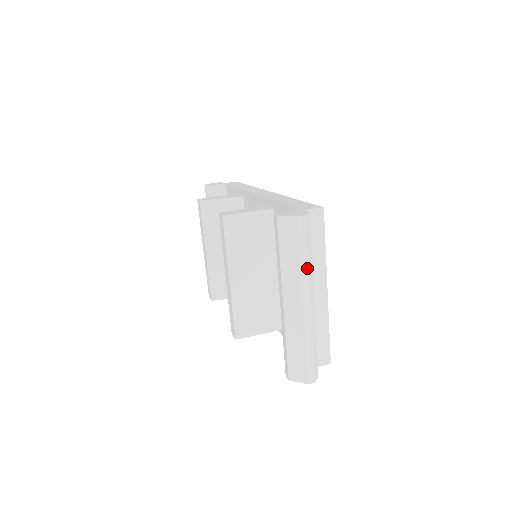
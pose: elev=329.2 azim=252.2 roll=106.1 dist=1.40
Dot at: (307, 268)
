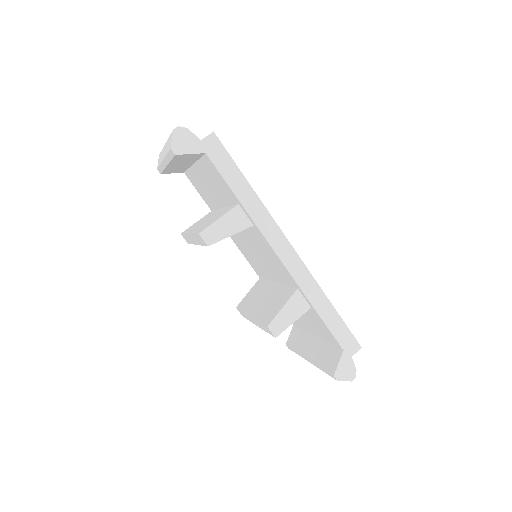
Dot at: occluded
